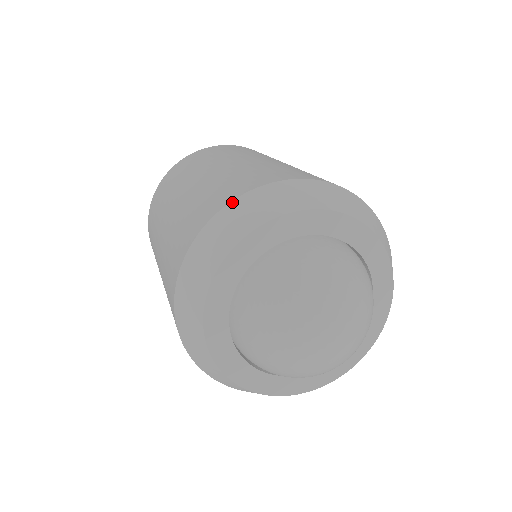
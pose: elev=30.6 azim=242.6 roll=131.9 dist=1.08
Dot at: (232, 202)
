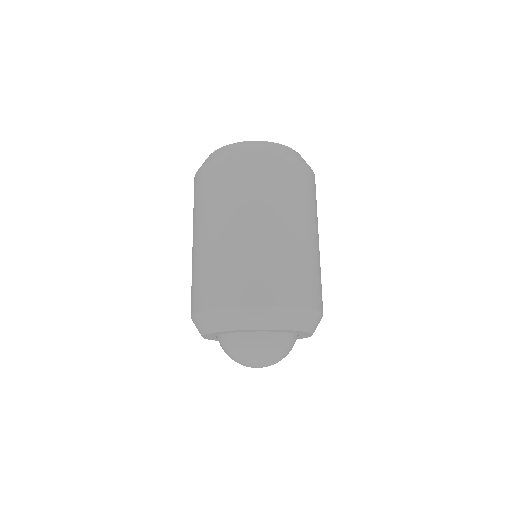
Dot at: (202, 312)
